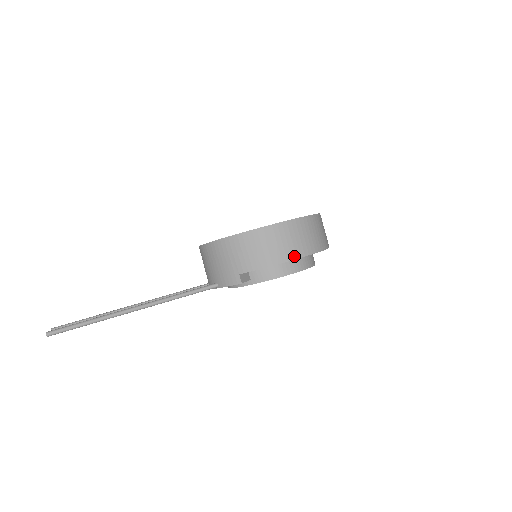
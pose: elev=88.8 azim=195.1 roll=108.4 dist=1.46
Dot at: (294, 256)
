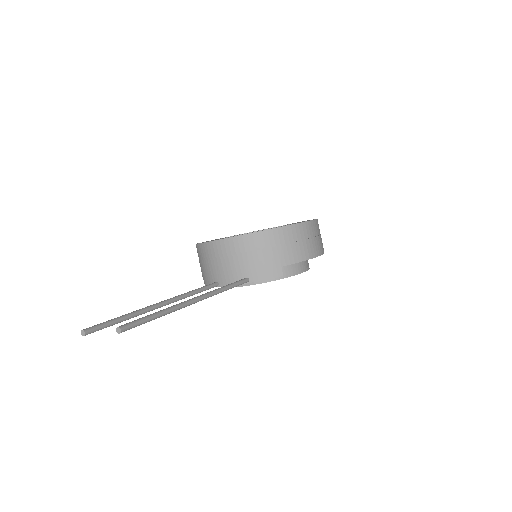
Dot at: (320, 252)
